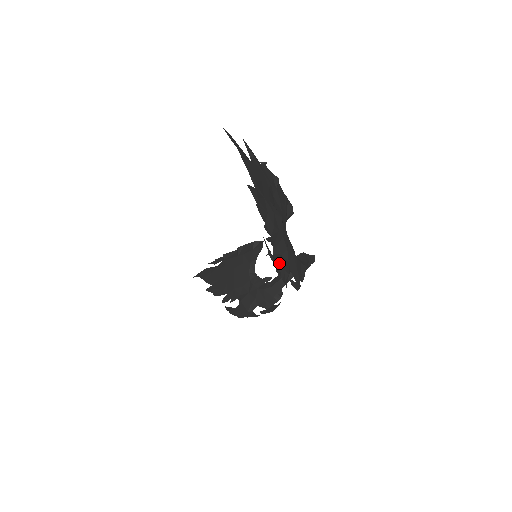
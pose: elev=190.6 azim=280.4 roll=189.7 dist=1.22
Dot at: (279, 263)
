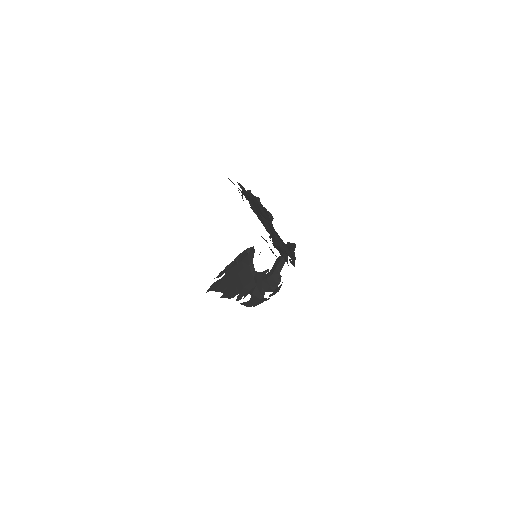
Dot at: (280, 251)
